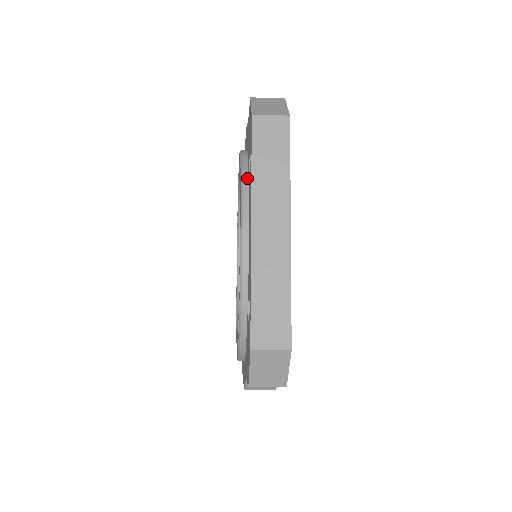
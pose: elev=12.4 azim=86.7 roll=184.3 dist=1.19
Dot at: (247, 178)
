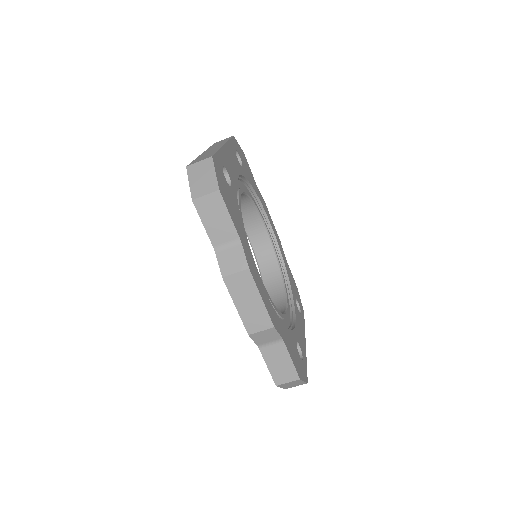
Dot at: occluded
